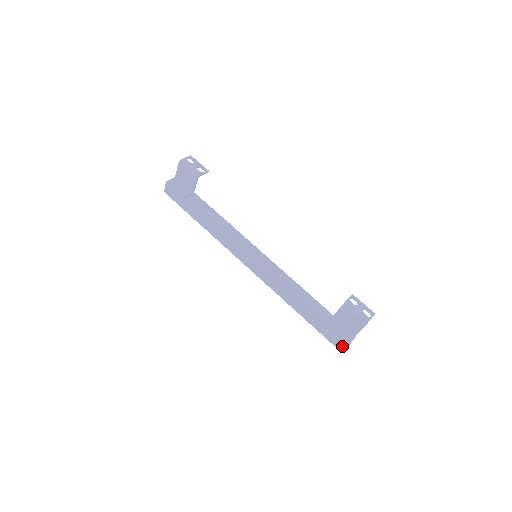
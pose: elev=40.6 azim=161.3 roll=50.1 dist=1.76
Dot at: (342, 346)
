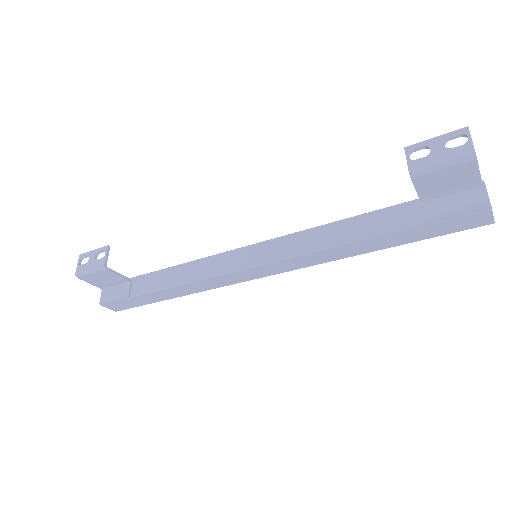
Dot at: (484, 218)
